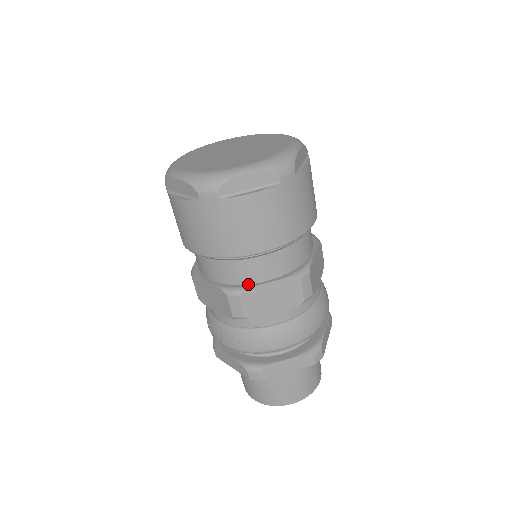
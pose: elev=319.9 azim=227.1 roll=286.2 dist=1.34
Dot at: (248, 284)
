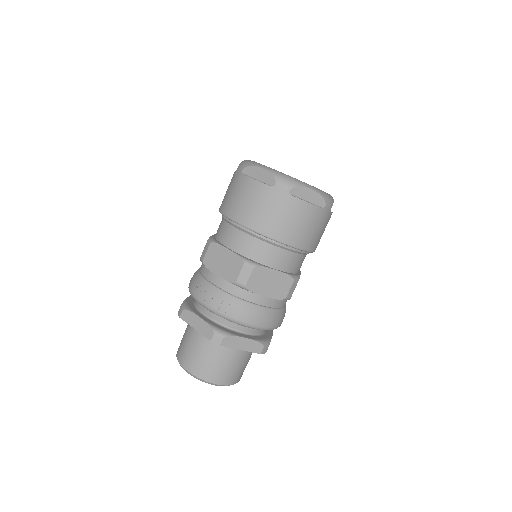
Dot at: (261, 264)
